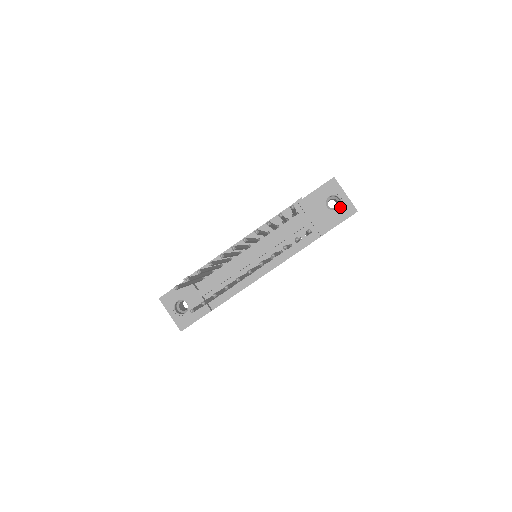
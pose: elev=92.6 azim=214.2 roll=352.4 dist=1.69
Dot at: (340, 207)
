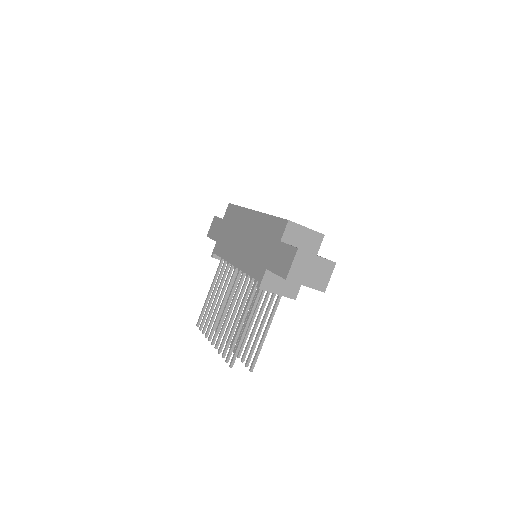
Dot at: occluded
